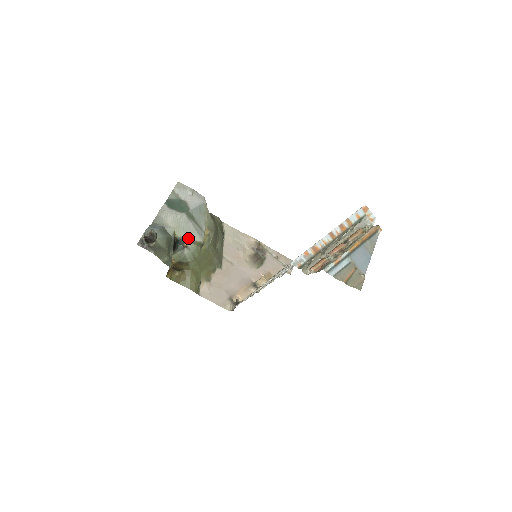
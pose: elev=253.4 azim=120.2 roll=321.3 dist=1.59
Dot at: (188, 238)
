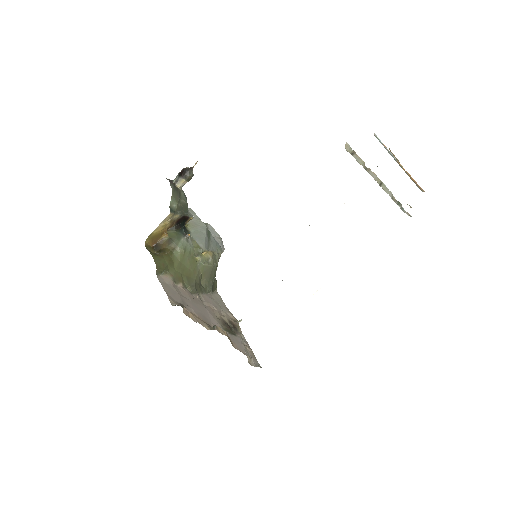
Dot at: (194, 237)
